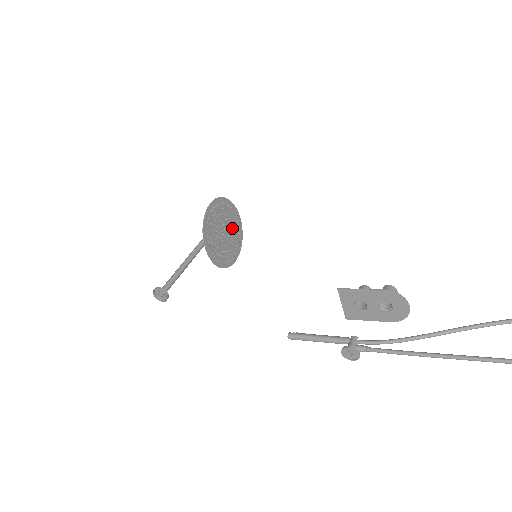
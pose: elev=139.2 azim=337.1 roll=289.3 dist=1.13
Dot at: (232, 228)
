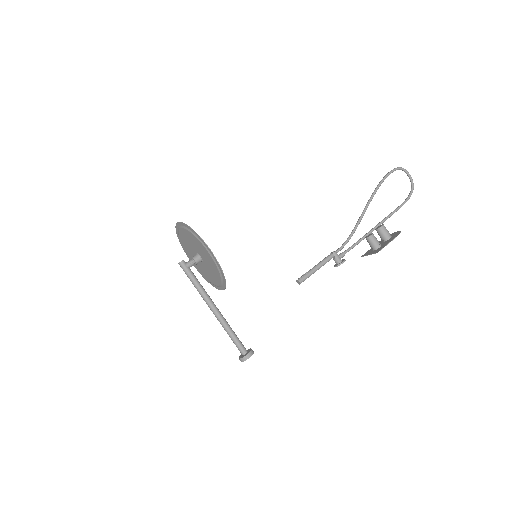
Dot at: (189, 243)
